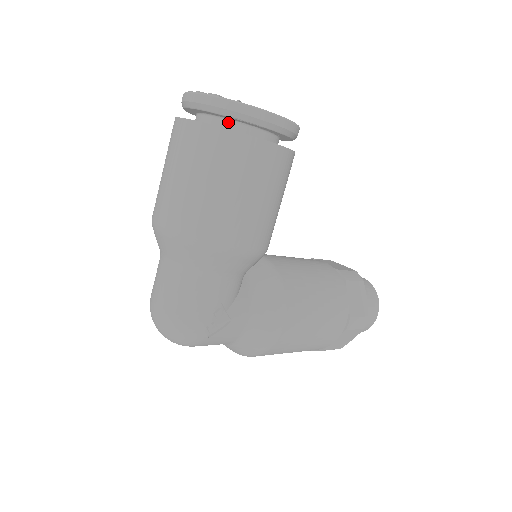
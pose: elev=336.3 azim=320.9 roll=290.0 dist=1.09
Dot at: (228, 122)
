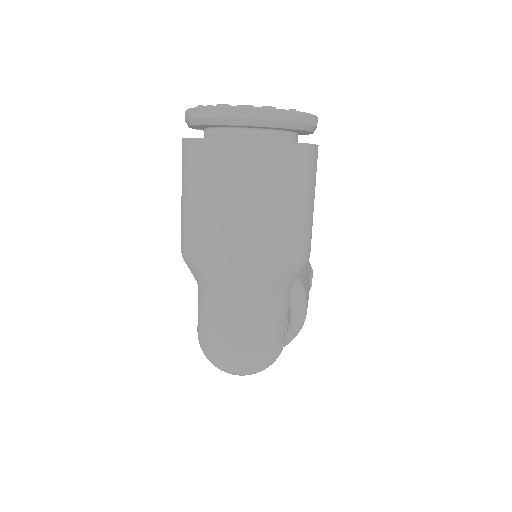
Dot at: (276, 133)
